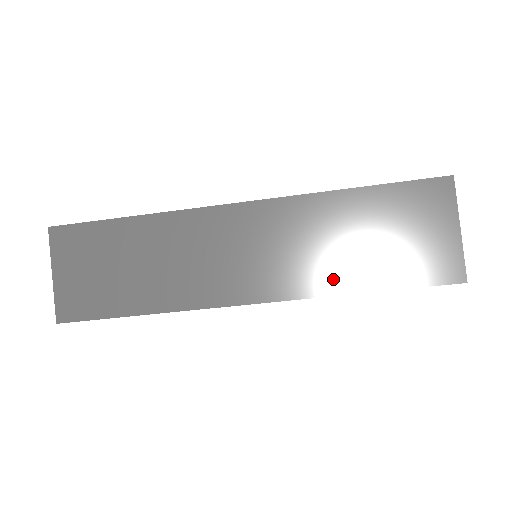
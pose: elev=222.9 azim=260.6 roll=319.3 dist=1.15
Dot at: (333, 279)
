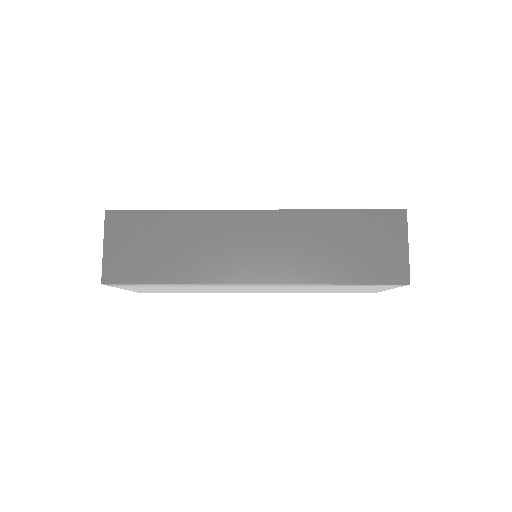
Dot at: (317, 272)
